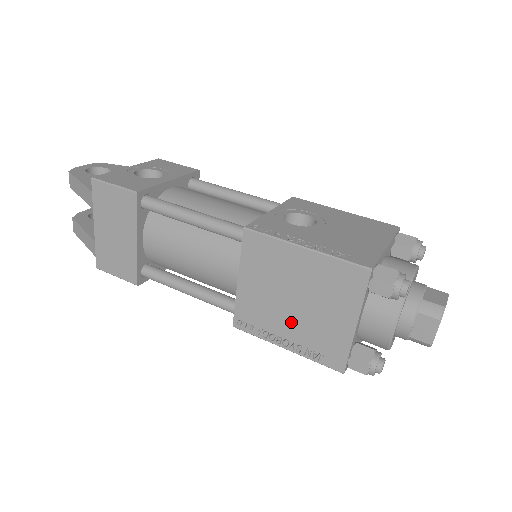
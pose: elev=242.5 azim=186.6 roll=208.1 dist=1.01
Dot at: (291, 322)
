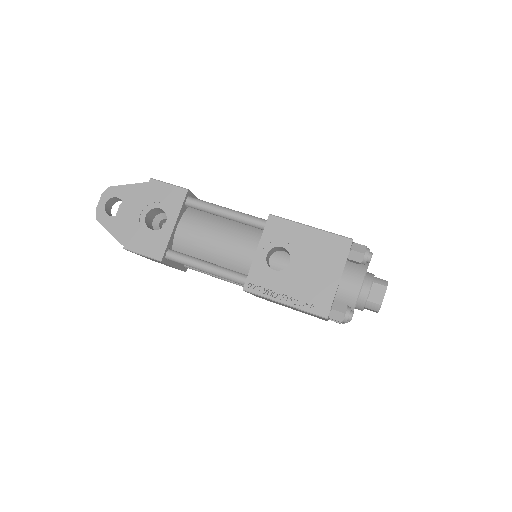
Dot at: occluded
